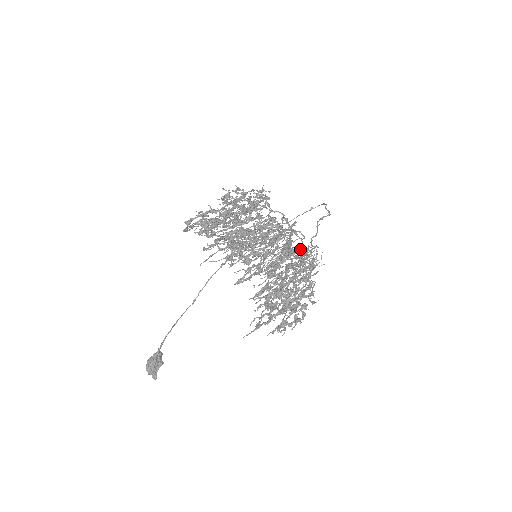
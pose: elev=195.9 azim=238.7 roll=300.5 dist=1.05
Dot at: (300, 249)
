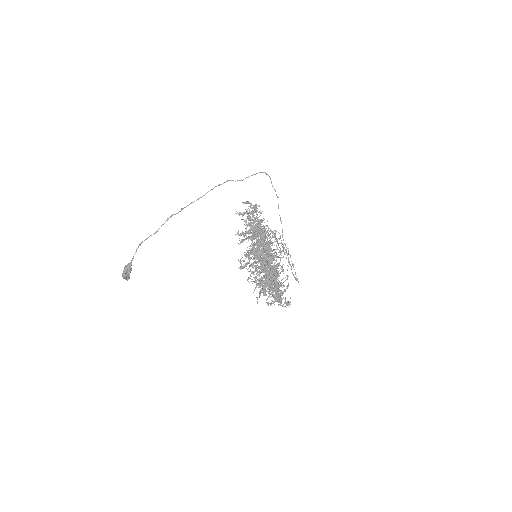
Dot at: occluded
